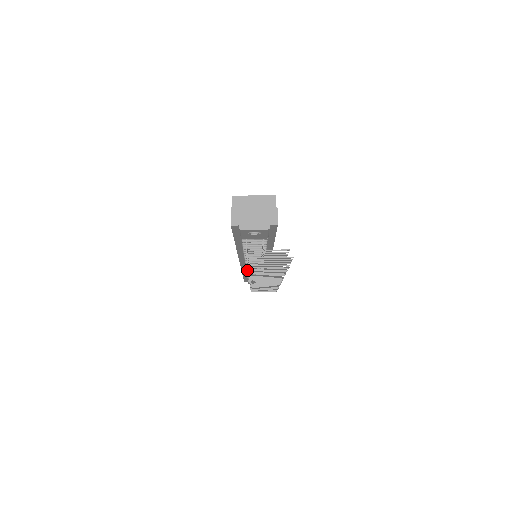
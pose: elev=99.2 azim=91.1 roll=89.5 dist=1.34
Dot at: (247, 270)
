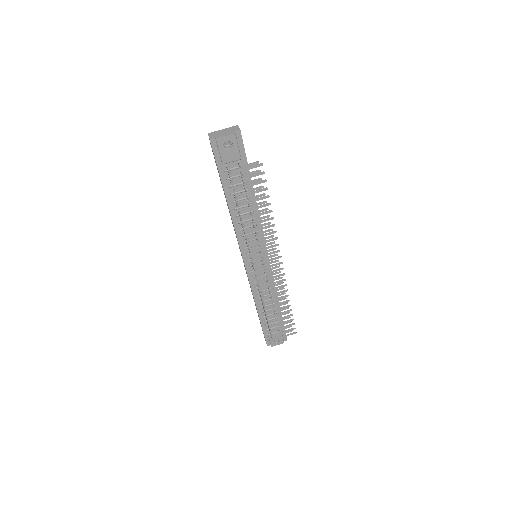
Dot at: (256, 287)
